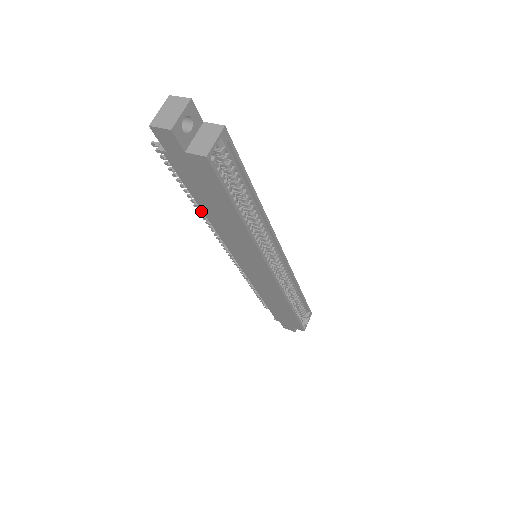
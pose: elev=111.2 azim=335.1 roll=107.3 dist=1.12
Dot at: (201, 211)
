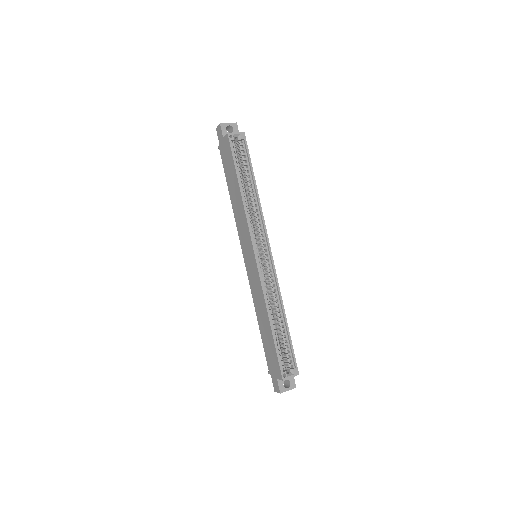
Dot at: occluded
